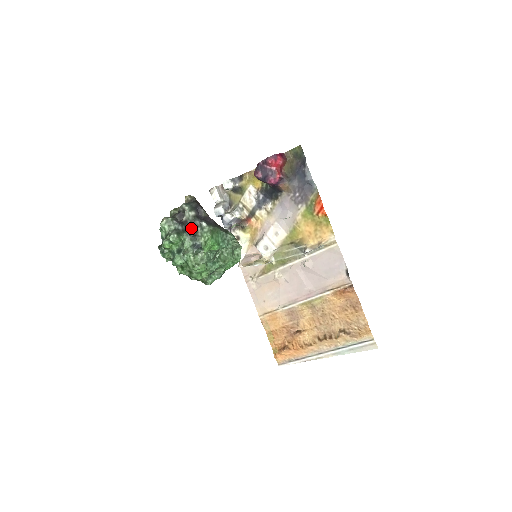
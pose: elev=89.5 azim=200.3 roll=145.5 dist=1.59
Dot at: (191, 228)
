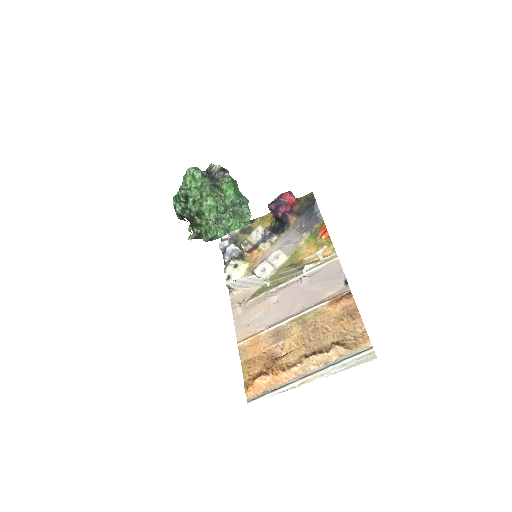
Dot at: (213, 178)
